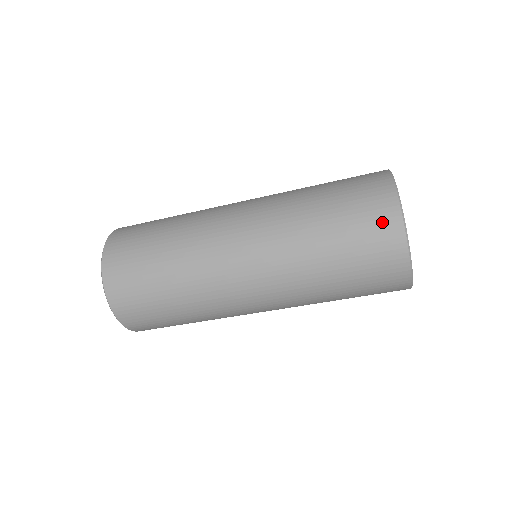
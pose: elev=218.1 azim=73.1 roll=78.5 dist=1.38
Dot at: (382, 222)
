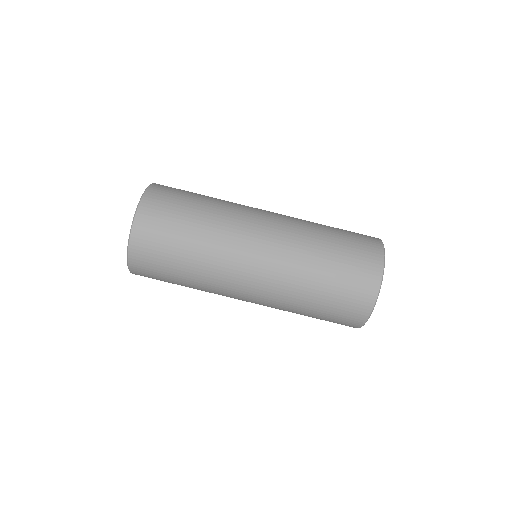
Dot at: occluded
